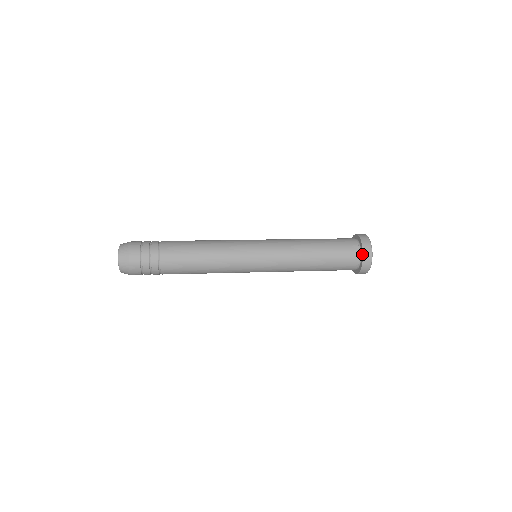
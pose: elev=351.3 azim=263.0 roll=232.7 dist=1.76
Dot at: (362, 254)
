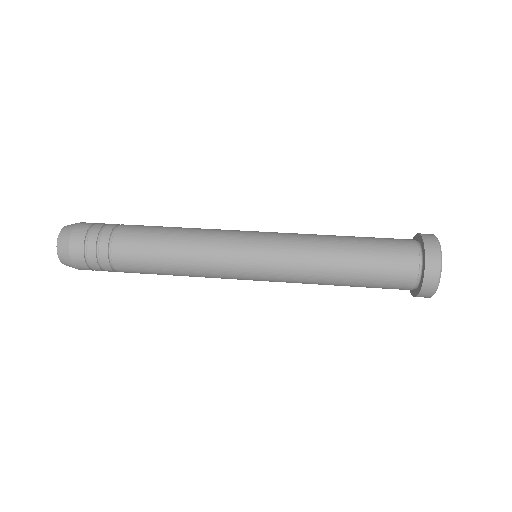
Dot at: (415, 294)
